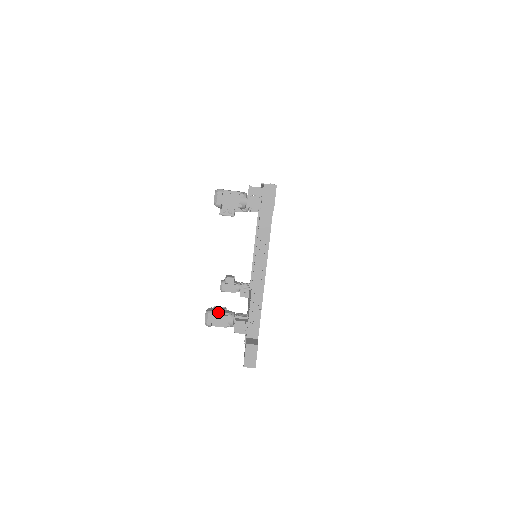
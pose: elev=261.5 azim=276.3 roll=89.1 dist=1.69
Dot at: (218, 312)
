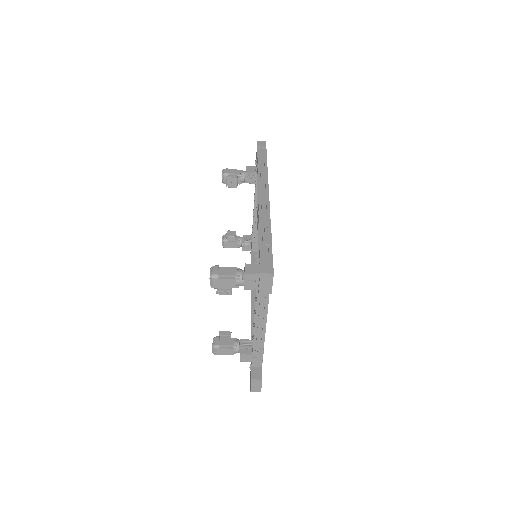
Dot at: (224, 345)
